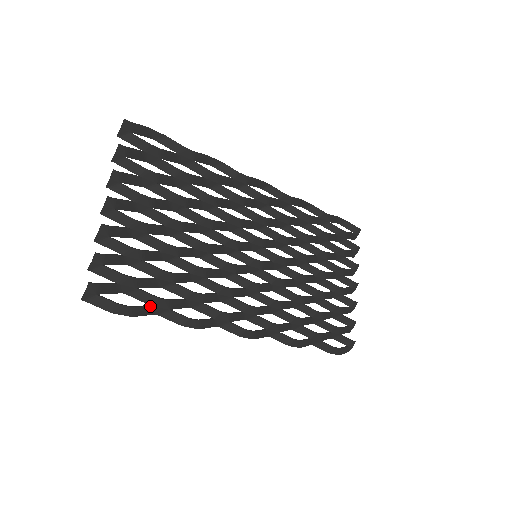
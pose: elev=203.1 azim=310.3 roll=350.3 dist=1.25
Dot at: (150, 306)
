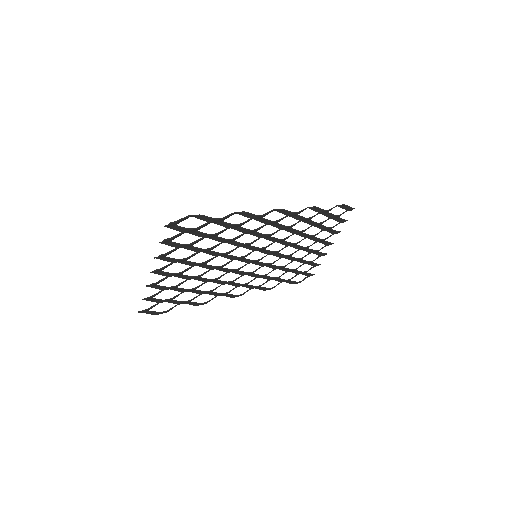
Dot at: occluded
